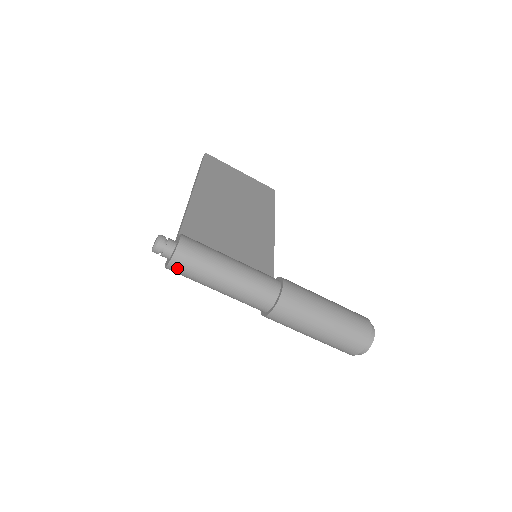
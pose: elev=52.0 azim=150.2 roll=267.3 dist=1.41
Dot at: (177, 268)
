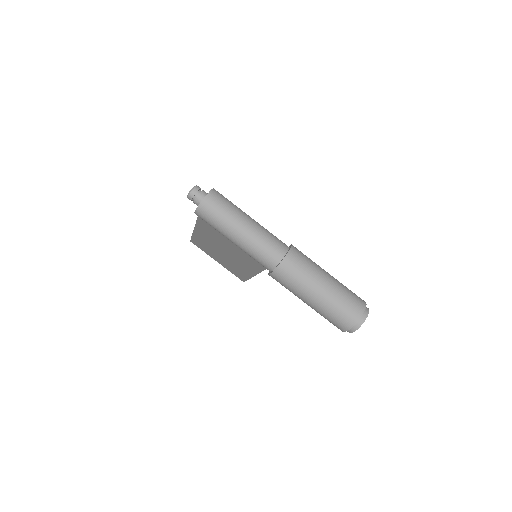
Dot at: (210, 203)
